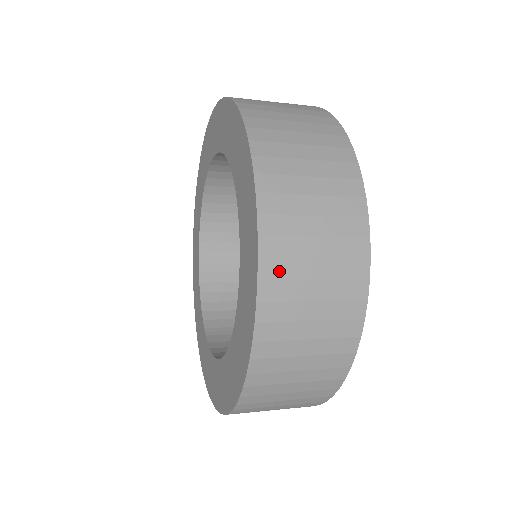
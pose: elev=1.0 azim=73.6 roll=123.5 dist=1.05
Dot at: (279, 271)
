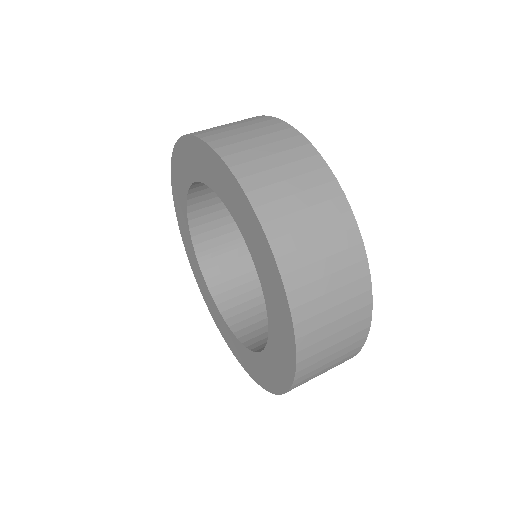
Dot at: occluded
